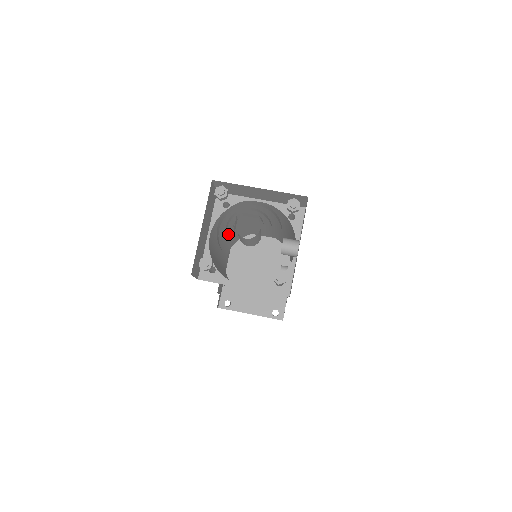
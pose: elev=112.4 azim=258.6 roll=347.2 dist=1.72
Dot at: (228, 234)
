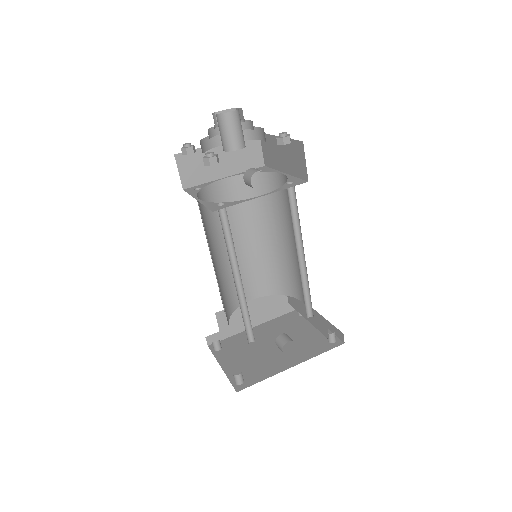
Dot at: (261, 246)
